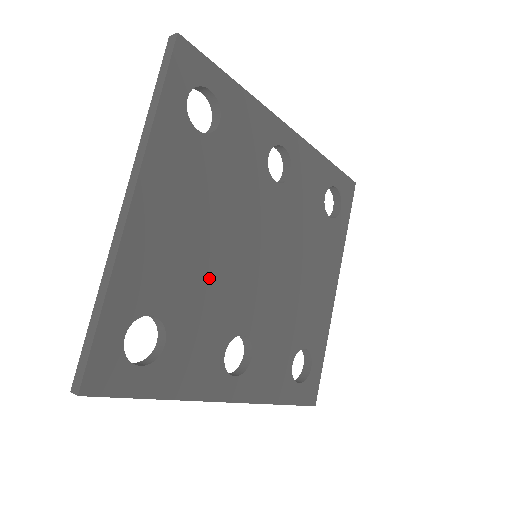
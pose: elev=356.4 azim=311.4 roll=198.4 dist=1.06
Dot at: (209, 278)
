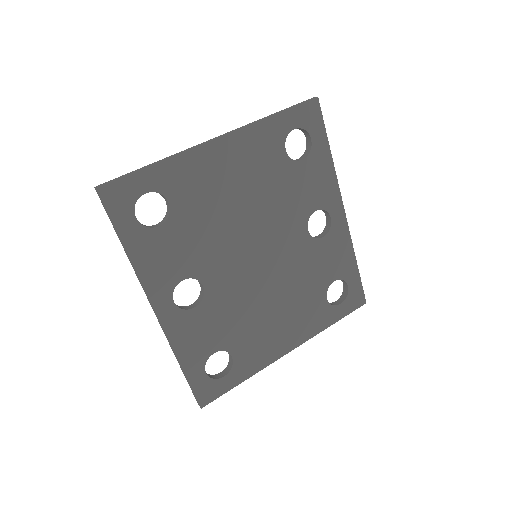
Dot at: (217, 227)
